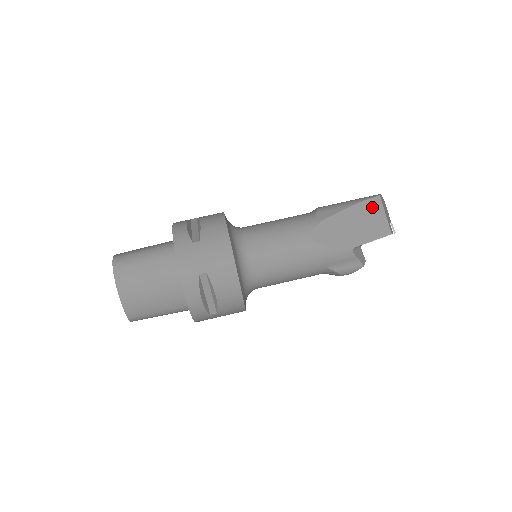
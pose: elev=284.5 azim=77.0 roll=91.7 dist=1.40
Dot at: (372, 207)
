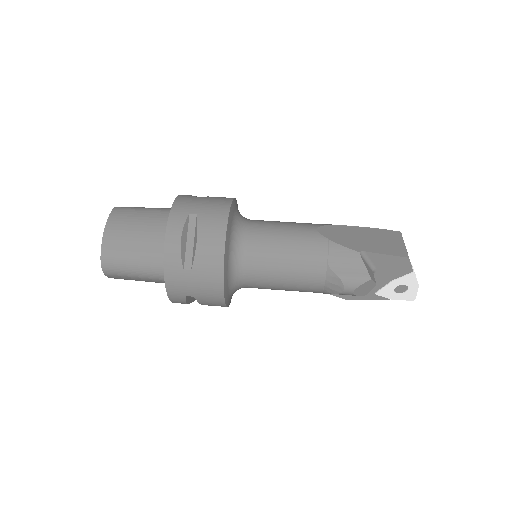
Dot at: (390, 235)
